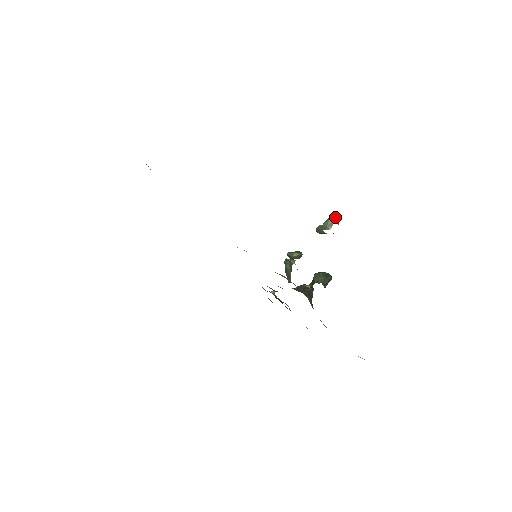
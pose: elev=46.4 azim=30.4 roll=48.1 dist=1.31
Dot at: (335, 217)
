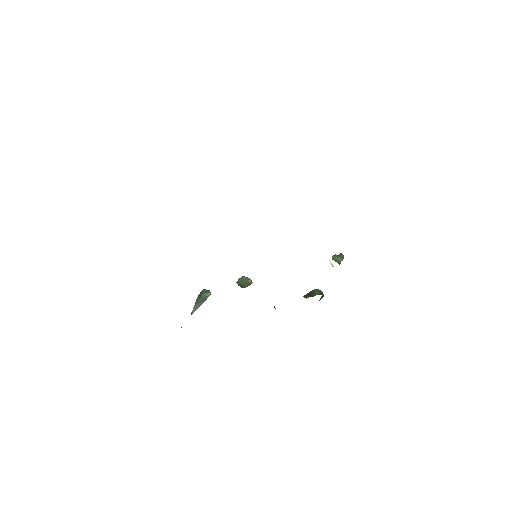
Dot at: occluded
